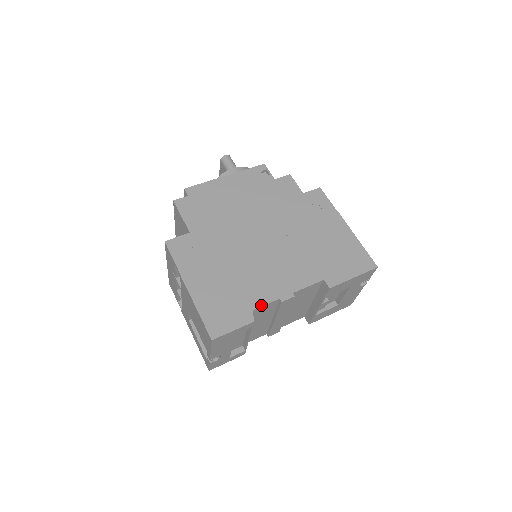
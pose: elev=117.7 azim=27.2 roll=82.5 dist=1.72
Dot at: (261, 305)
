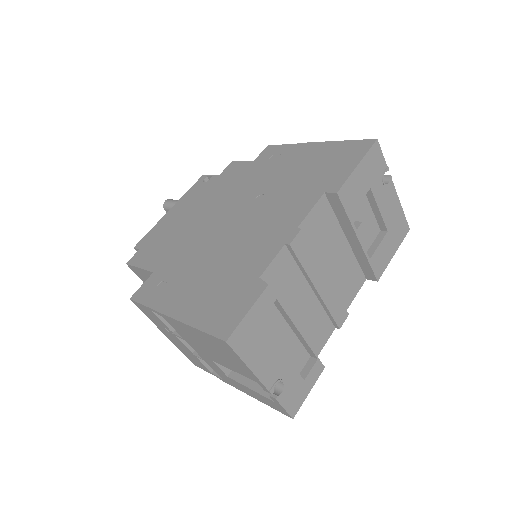
Dot at: (266, 265)
